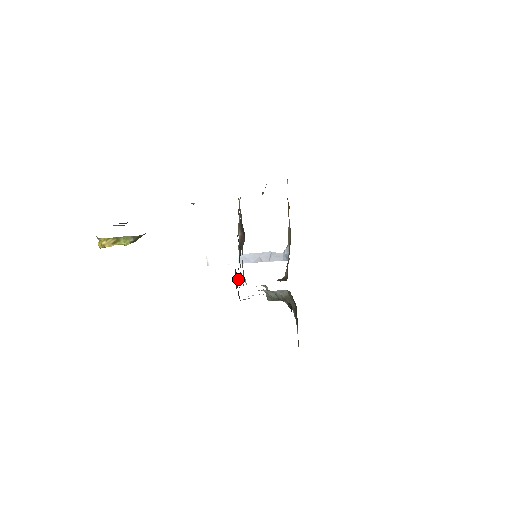
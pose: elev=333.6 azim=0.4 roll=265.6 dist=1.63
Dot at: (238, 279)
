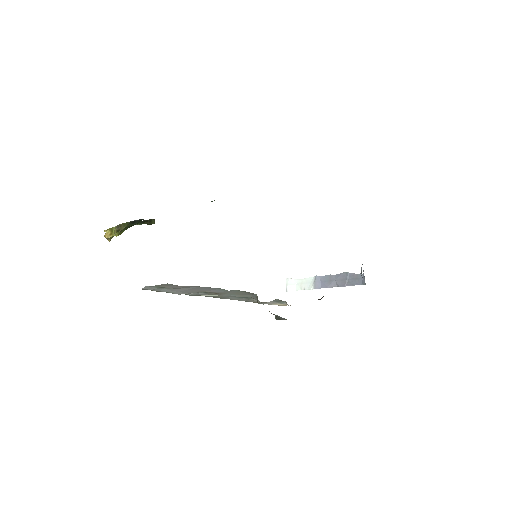
Dot at: occluded
